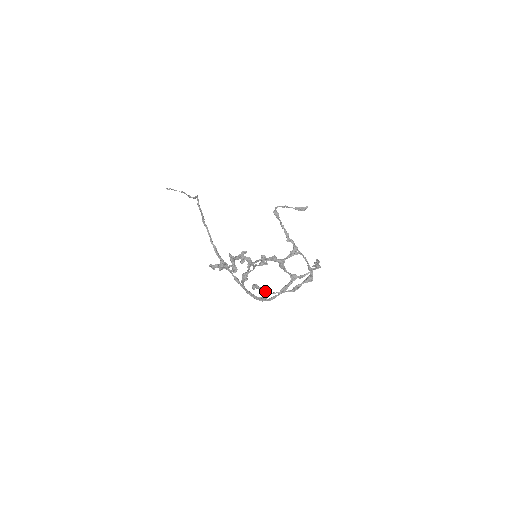
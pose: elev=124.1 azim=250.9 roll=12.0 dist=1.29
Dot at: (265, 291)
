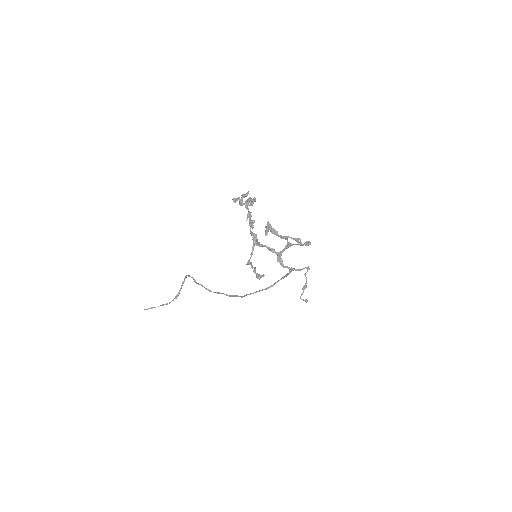
Dot at: (277, 233)
